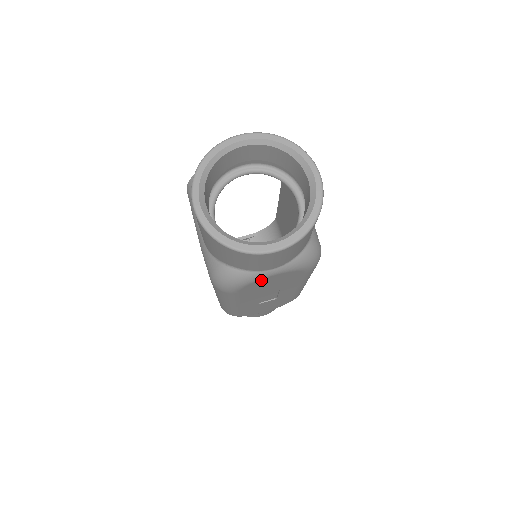
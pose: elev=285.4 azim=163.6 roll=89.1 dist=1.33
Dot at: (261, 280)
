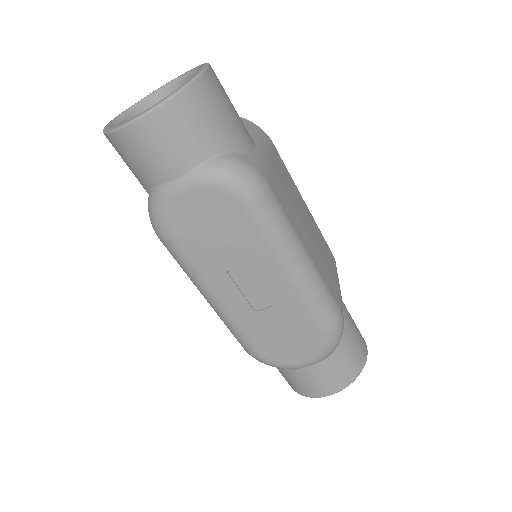
Dot at: (178, 203)
